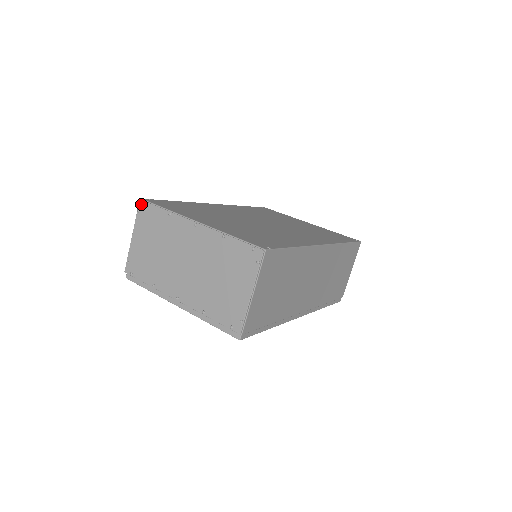
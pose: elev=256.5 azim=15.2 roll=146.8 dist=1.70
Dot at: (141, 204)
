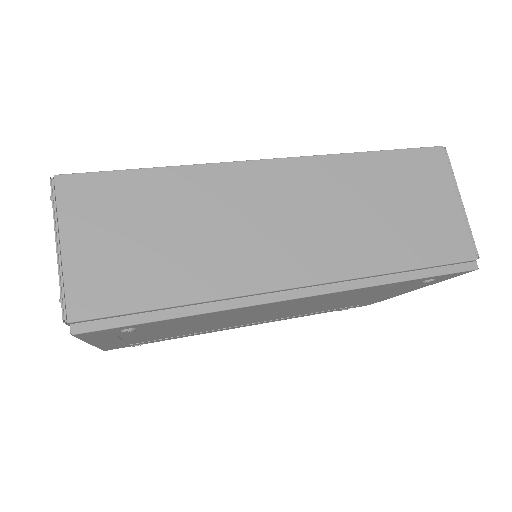
Dot at: occluded
